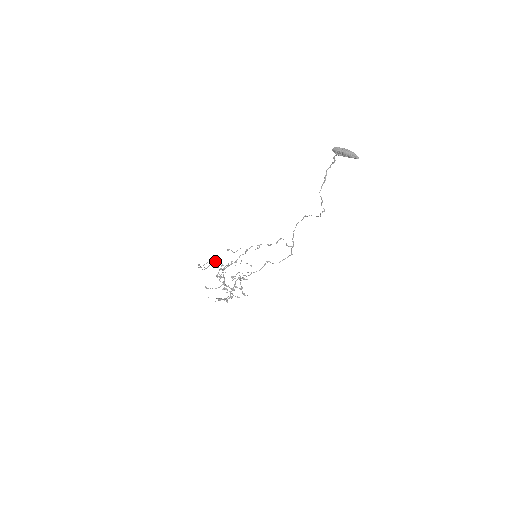
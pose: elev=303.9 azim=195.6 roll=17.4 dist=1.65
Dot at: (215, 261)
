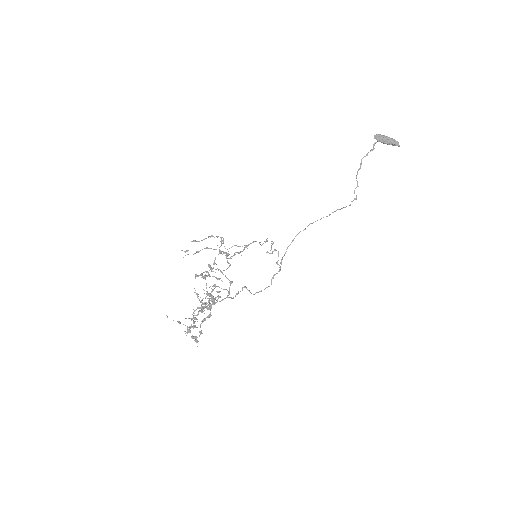
Dot at: (221, 237)
